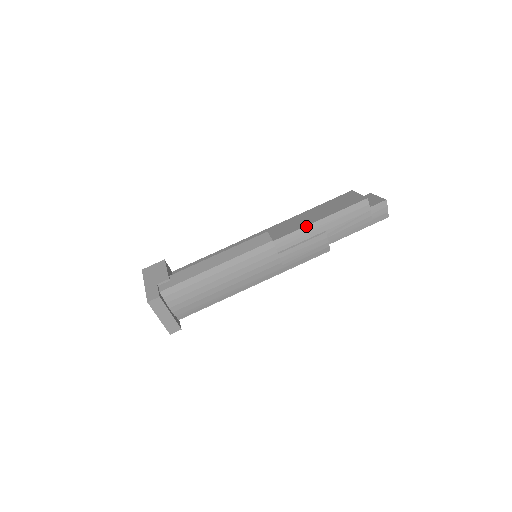
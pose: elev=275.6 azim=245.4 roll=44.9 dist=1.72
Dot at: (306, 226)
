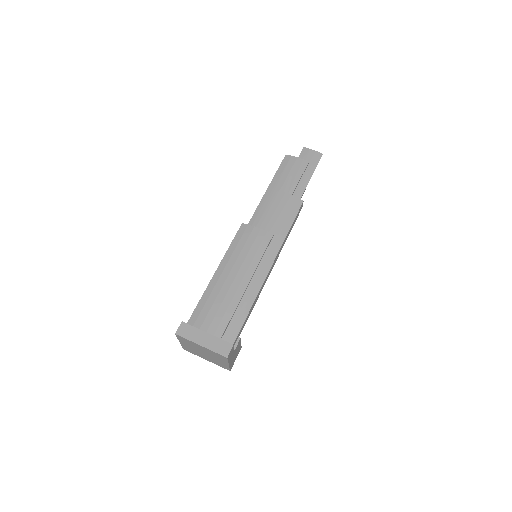
Dot at: (261, 200)
